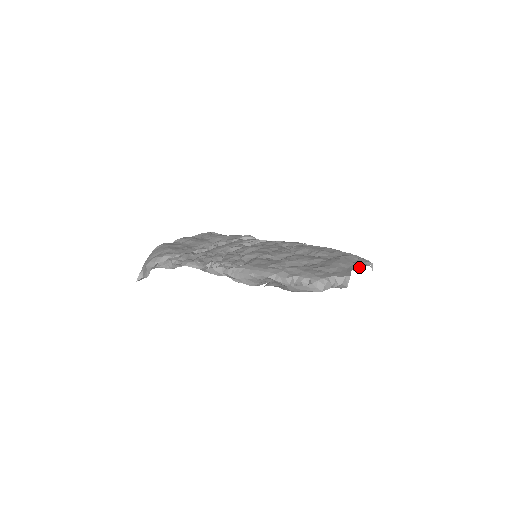
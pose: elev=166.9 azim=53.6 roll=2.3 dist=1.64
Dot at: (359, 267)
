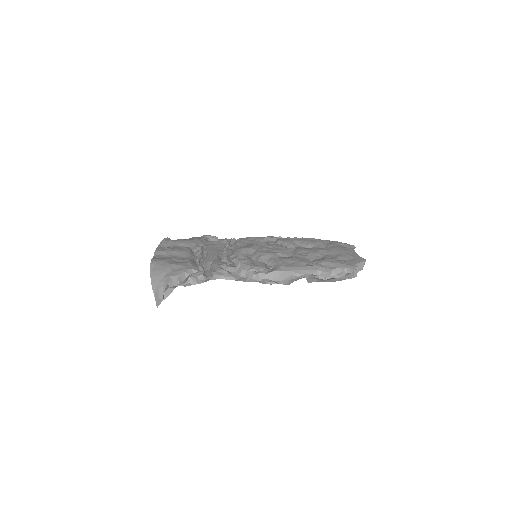
Dot at: occluded
